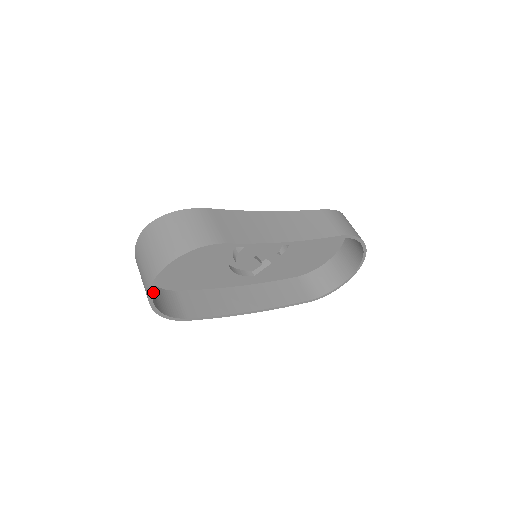
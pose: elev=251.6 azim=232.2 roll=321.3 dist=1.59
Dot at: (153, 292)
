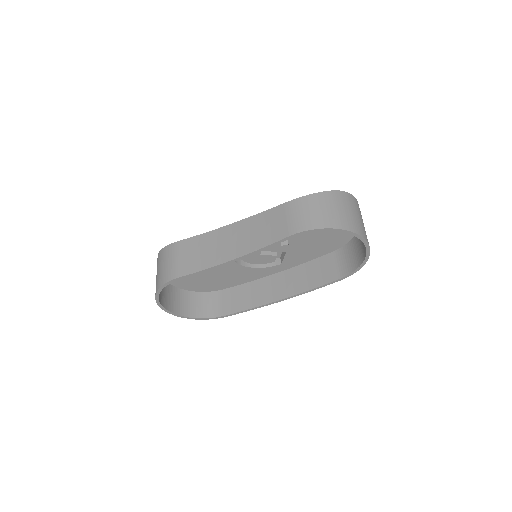
Dot at: (192, 300)
